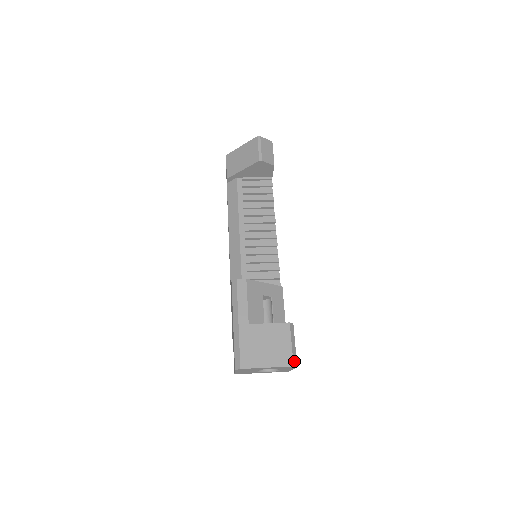
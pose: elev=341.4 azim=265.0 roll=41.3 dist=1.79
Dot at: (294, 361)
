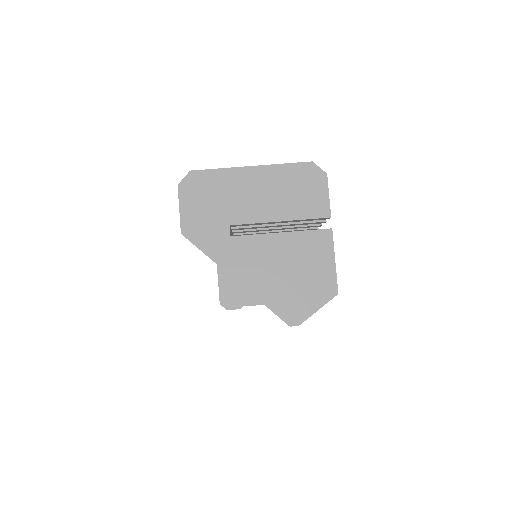
Dot at: occluded
